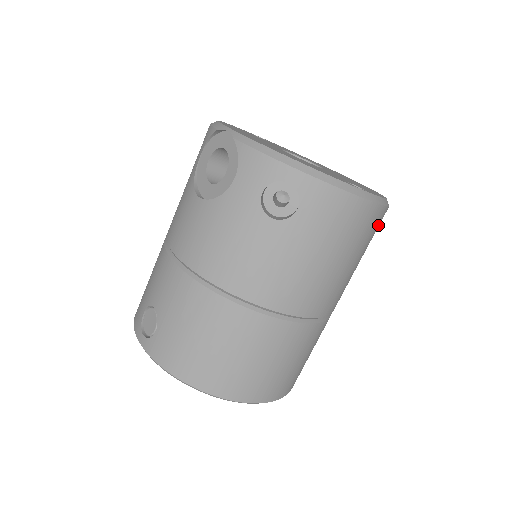
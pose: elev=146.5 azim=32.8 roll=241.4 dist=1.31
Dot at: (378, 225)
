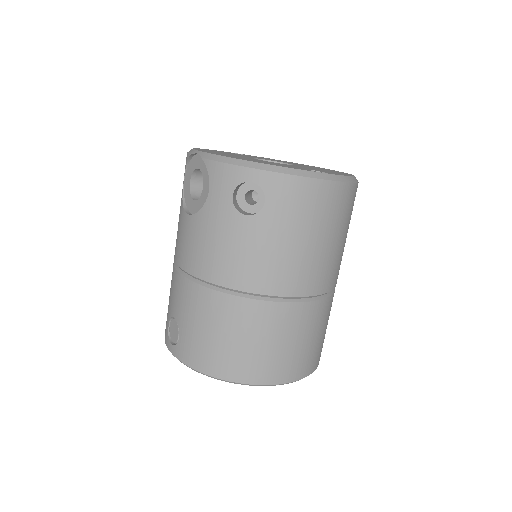
Dot at: (350, 201)
